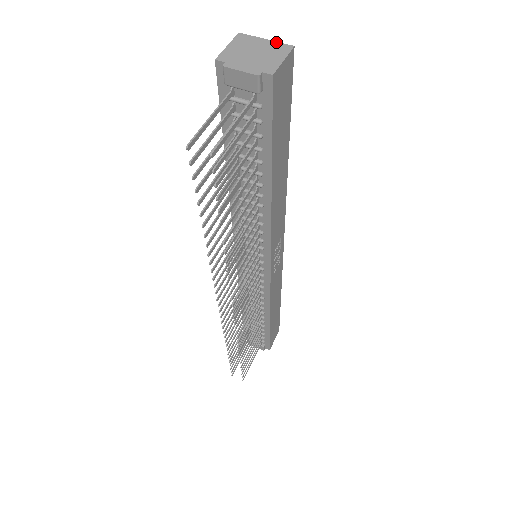
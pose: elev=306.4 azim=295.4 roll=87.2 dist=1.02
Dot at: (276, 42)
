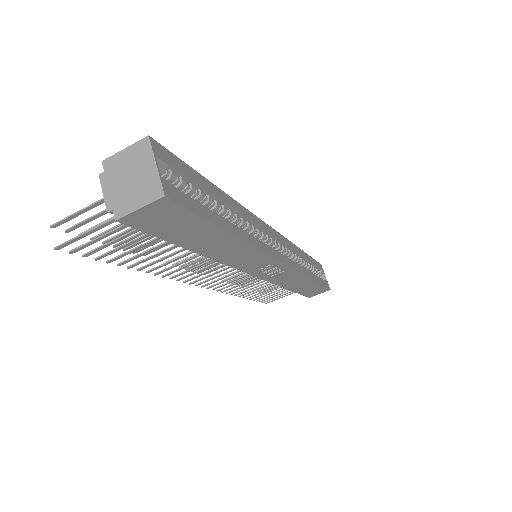
Dot at: (158, 177)
